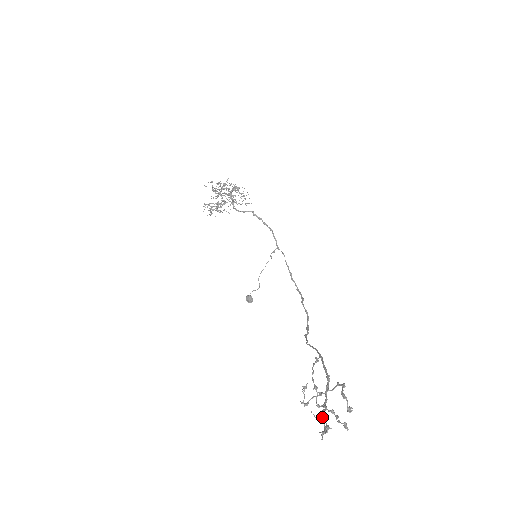
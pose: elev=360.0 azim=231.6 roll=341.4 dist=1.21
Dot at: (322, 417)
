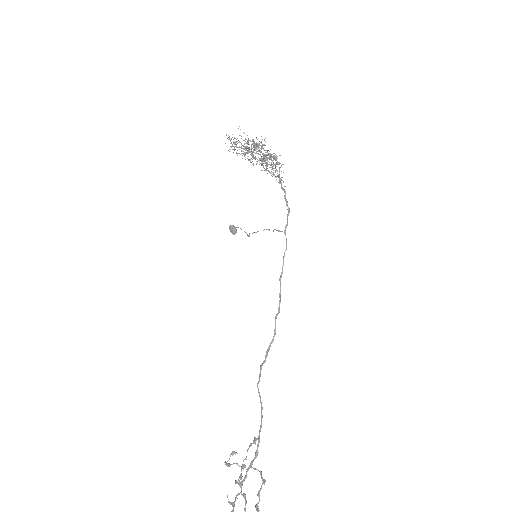
Dot at: (233, 507)
